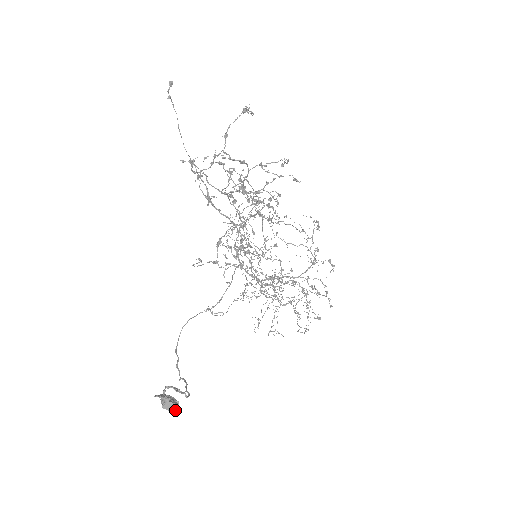
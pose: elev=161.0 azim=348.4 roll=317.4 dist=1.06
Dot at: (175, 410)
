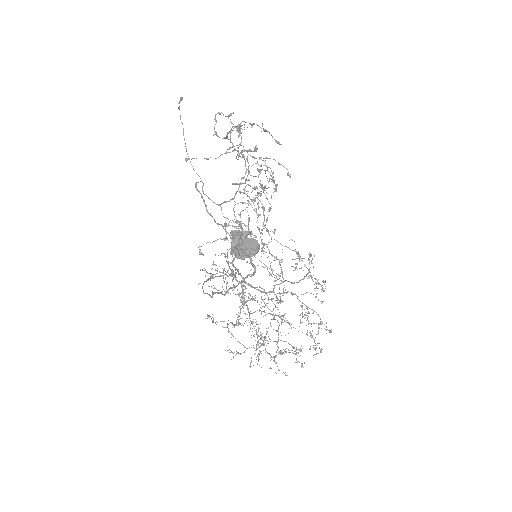
Dot at: (257, 248)
